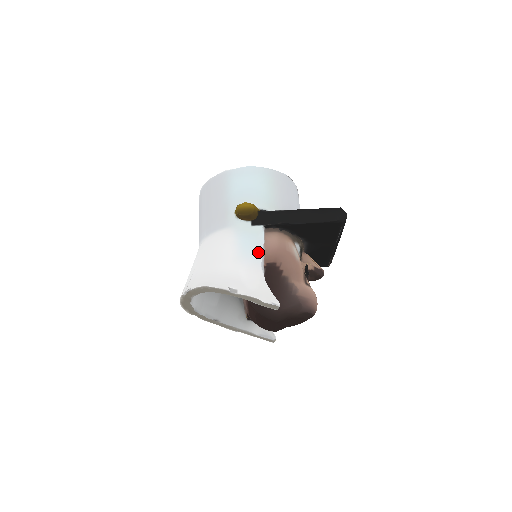
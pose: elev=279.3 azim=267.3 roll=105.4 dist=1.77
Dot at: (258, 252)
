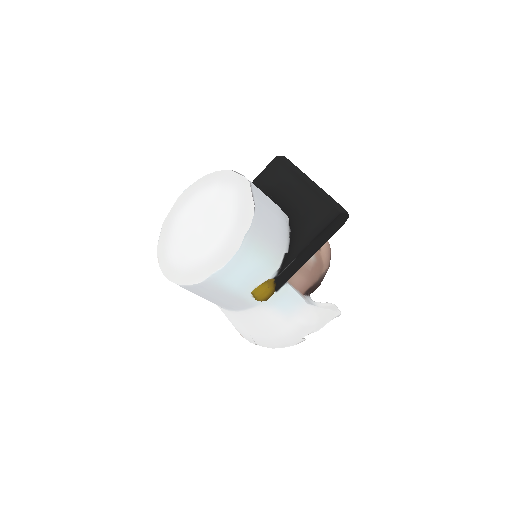
Dot at: (298, 300)
